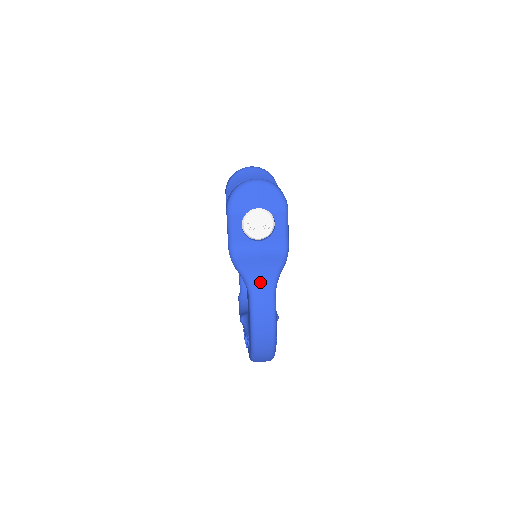
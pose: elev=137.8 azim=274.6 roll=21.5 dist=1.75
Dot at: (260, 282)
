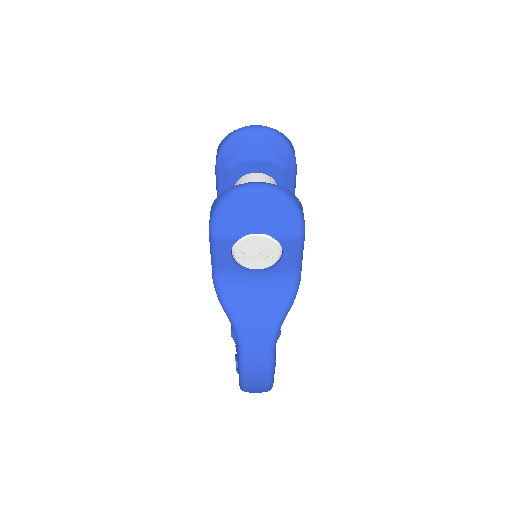
Dot at: (254, 333)
